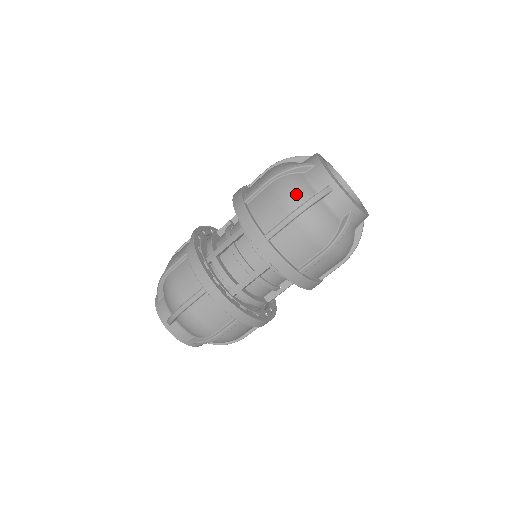
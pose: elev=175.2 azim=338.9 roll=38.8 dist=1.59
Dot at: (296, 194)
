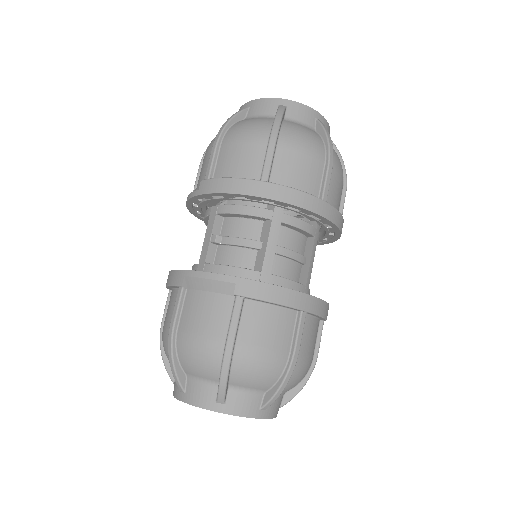
Dot at: (313, 139)
